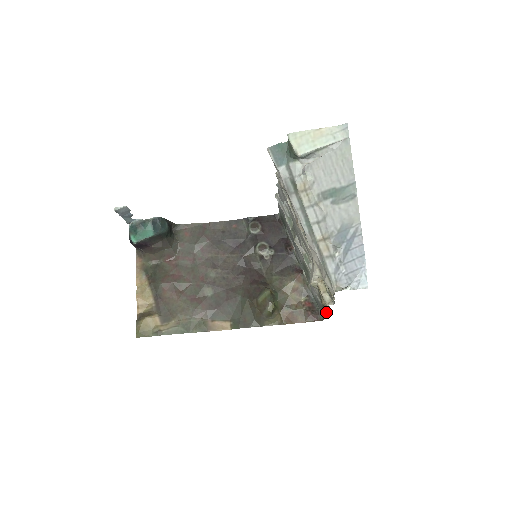
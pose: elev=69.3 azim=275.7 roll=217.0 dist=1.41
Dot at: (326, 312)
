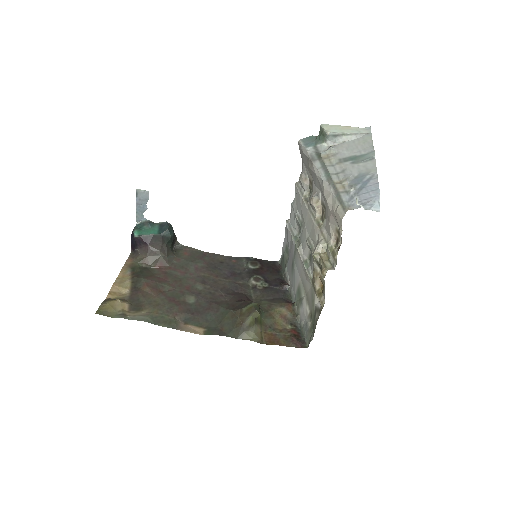
Dot at: (317, 317)
